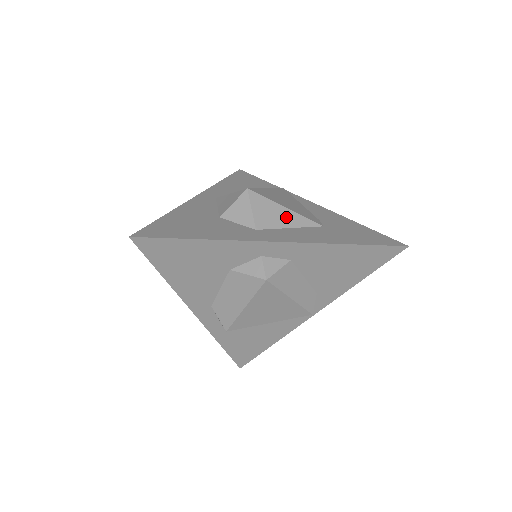
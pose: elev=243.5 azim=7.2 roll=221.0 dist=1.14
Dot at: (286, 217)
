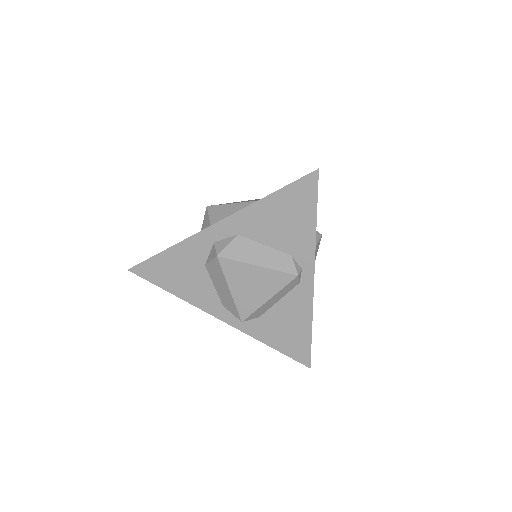
Dot at: (235, 209)
